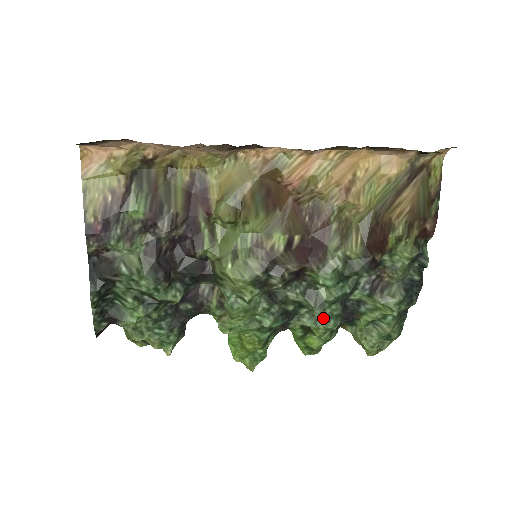
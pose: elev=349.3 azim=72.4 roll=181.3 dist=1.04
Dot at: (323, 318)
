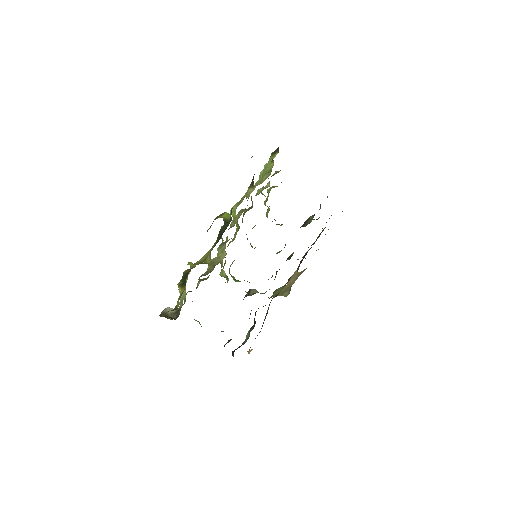
Dot at: occluded
